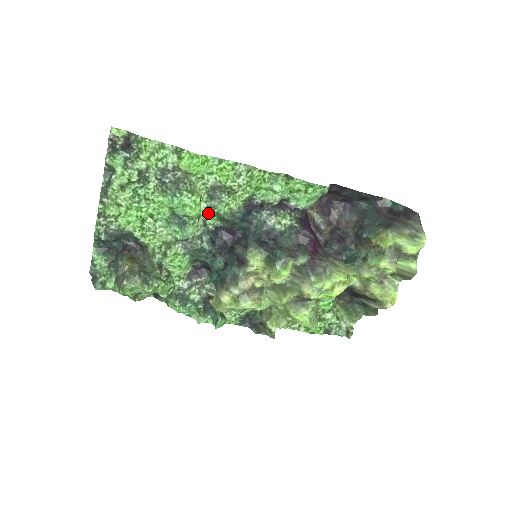
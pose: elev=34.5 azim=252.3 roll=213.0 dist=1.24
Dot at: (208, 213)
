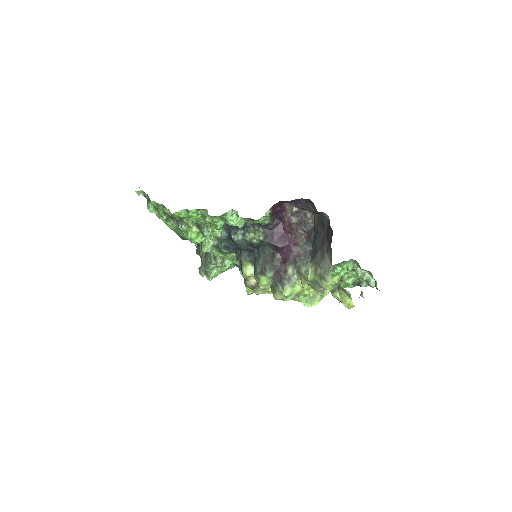
Dot at: occluded
